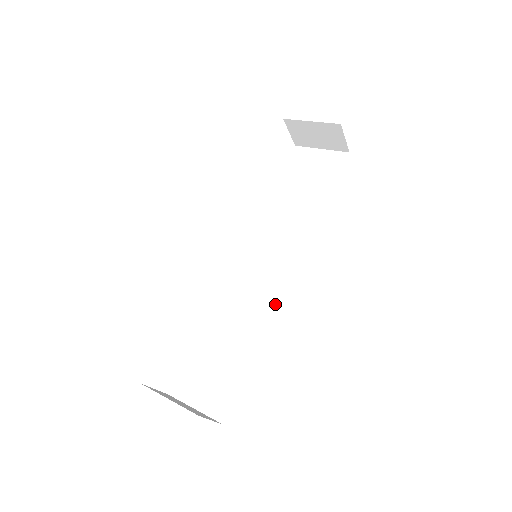
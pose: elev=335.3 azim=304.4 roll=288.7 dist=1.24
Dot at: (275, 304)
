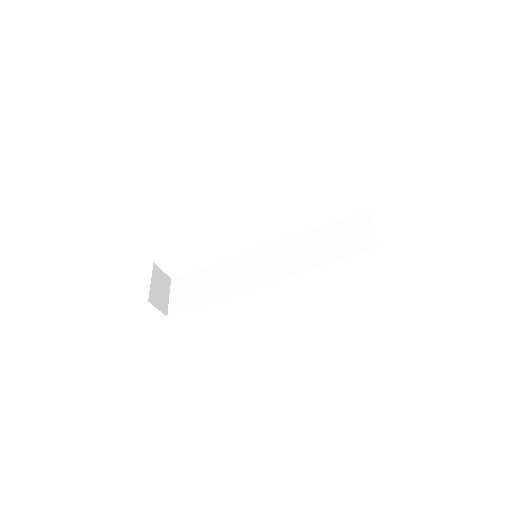
Dot at: (241, 290)
